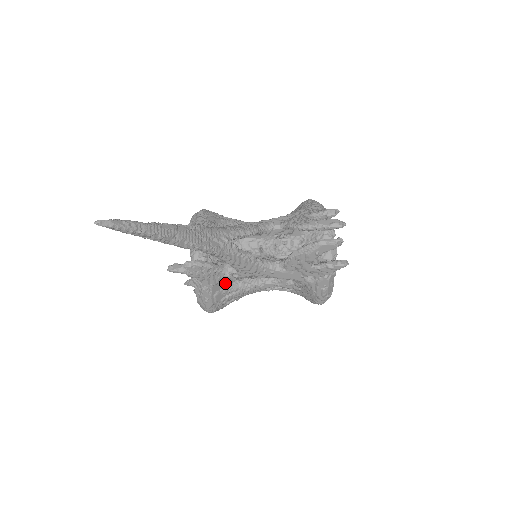
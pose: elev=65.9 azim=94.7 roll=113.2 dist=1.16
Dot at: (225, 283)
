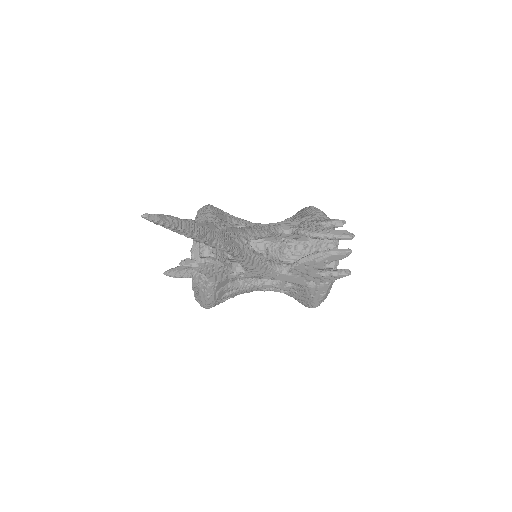
Dot at: (228, 281)
